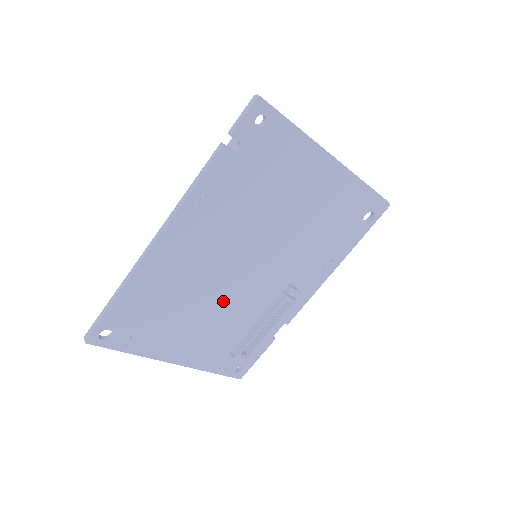
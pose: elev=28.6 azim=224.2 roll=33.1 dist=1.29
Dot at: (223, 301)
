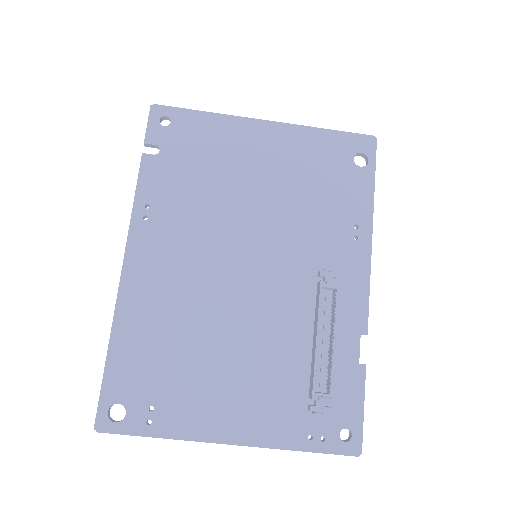
Dot at: (245, 323)
